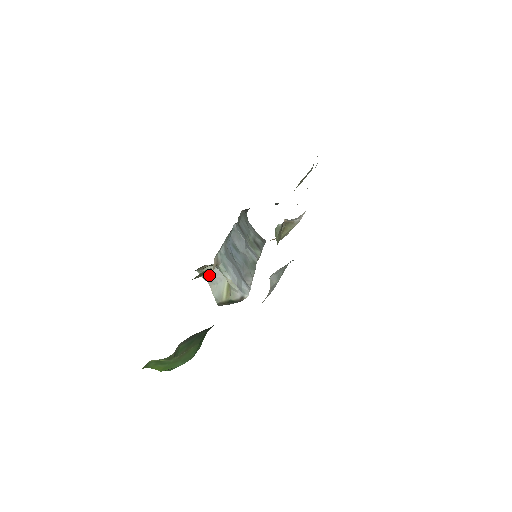
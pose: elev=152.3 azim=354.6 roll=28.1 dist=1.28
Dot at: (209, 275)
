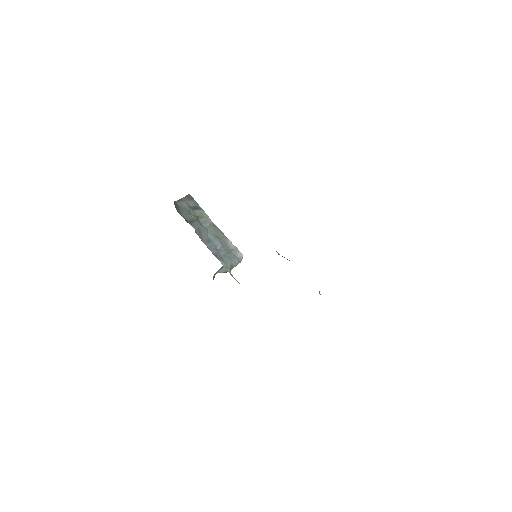
Dot at: occluded
